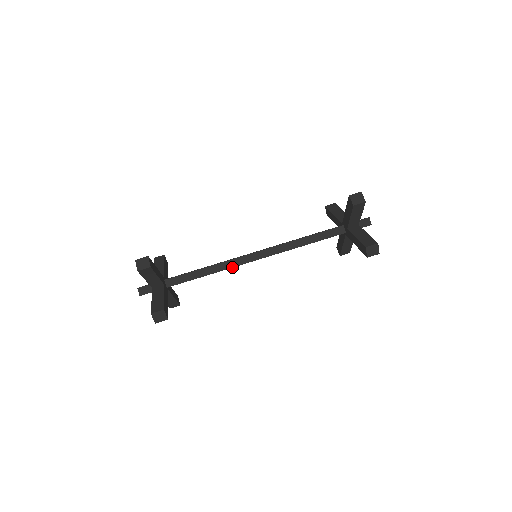
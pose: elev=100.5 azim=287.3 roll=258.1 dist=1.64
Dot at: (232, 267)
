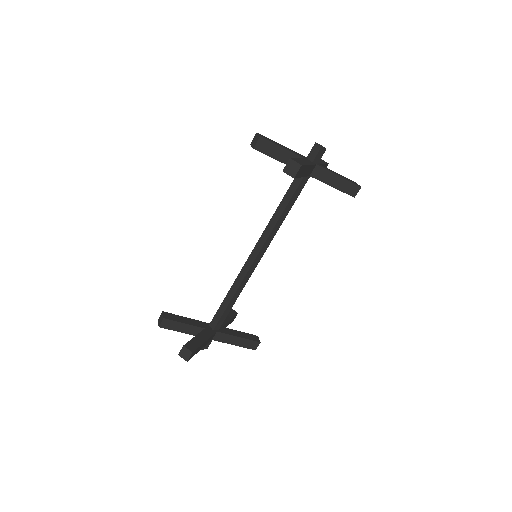
Dot at: (243, 279)
